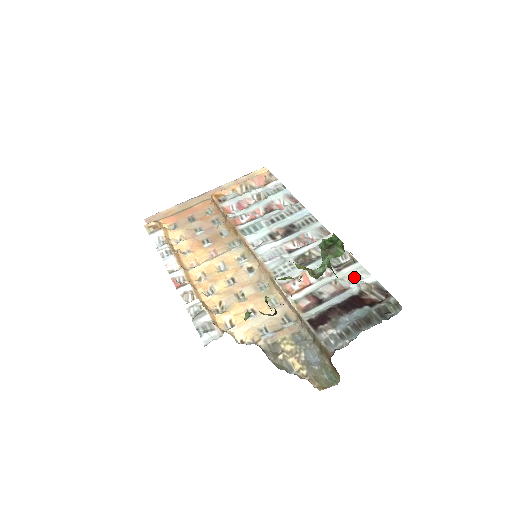
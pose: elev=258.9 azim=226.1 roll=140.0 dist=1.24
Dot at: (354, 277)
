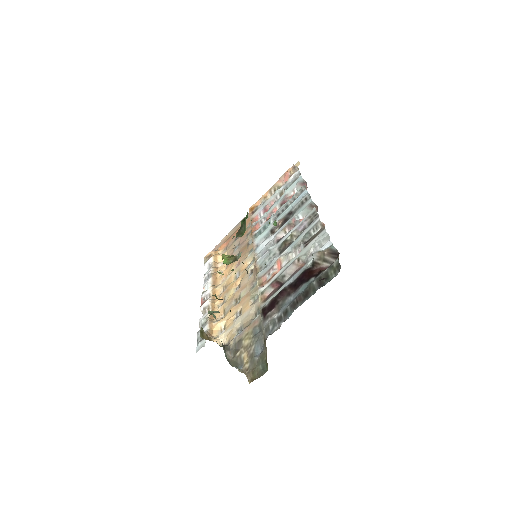
Dot at: (315, 248)
